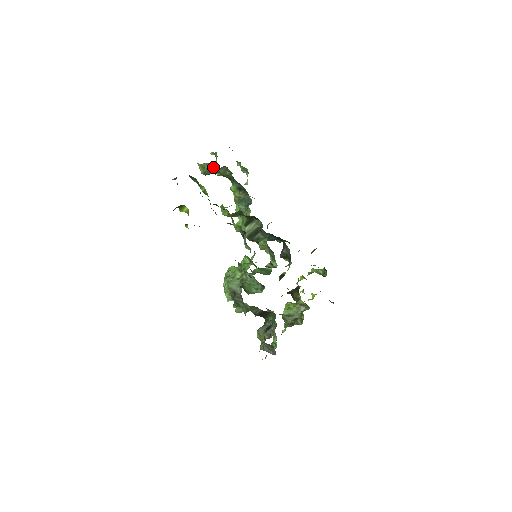
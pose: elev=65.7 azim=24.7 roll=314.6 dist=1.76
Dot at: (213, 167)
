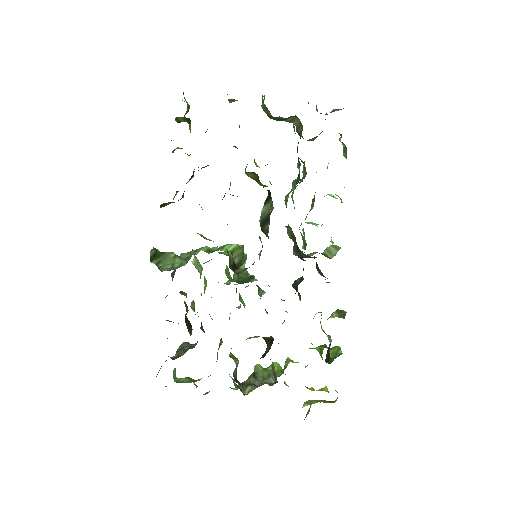
Dot at: occluded
